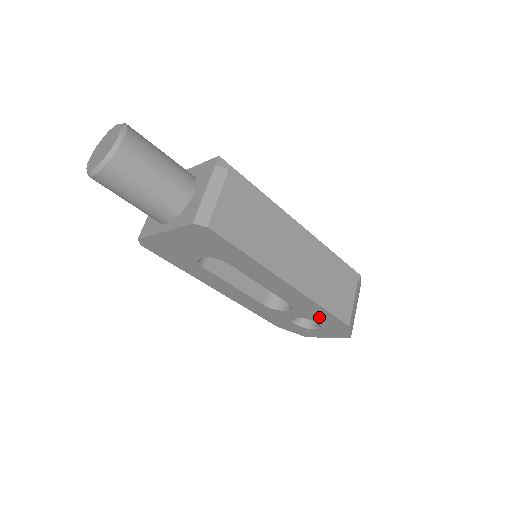
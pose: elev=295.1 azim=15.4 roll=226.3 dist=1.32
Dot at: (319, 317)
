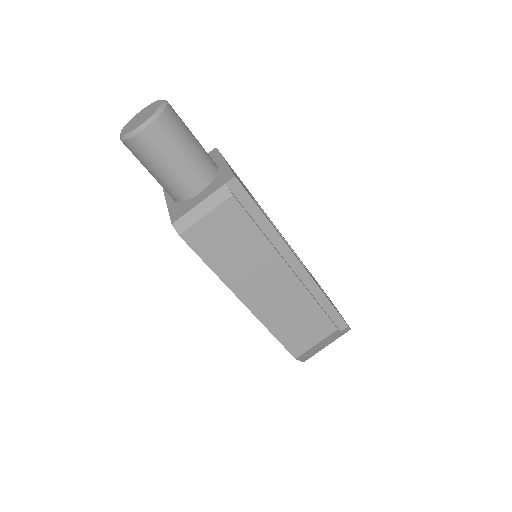
Dot at: occluded
